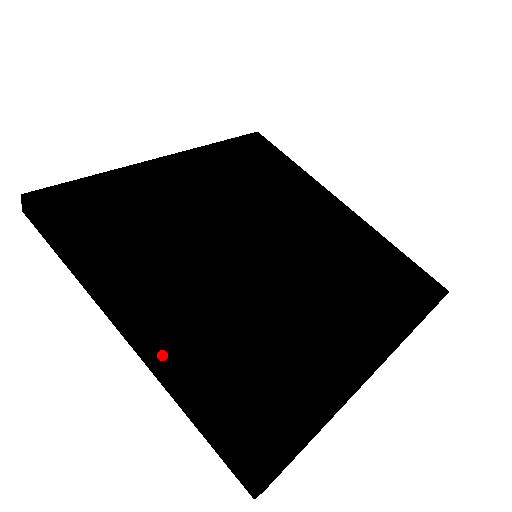
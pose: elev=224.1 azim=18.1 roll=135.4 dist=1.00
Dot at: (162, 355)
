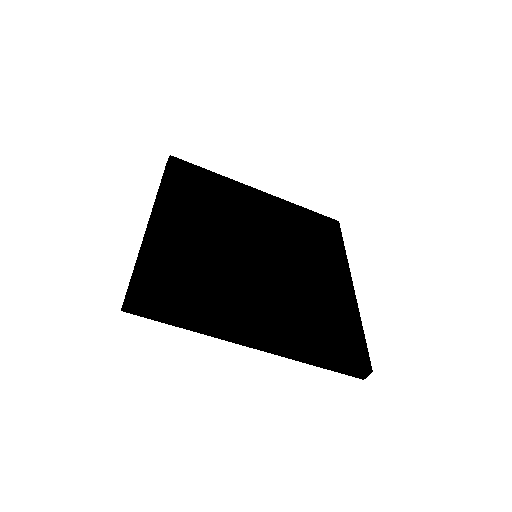
Dot at: (291, 344)
